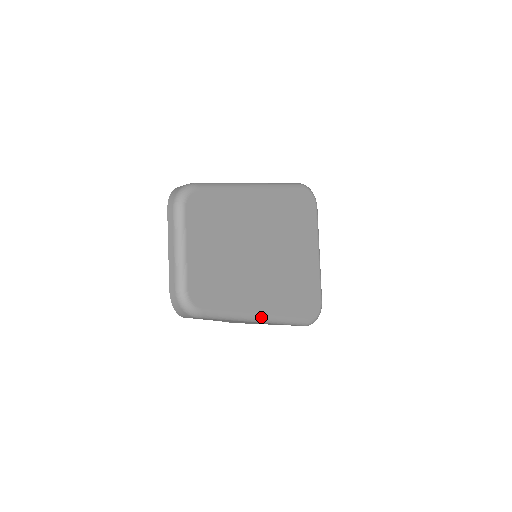
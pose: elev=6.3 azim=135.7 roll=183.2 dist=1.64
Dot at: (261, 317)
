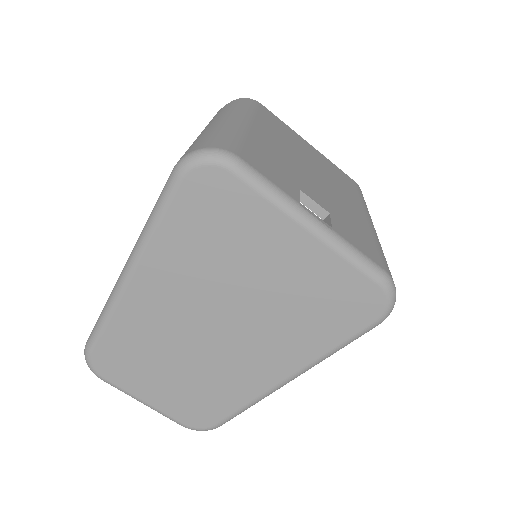
Dot at: (287, 380)
